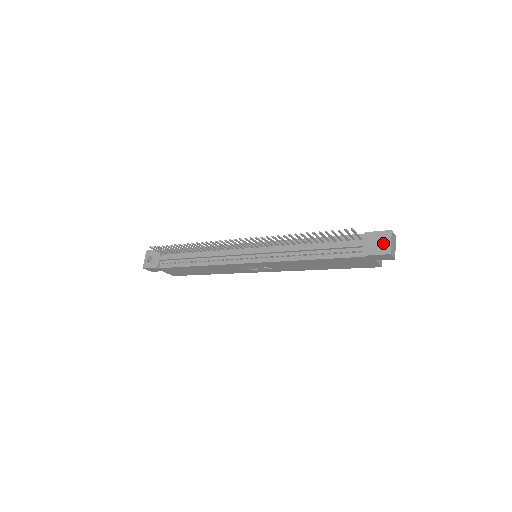
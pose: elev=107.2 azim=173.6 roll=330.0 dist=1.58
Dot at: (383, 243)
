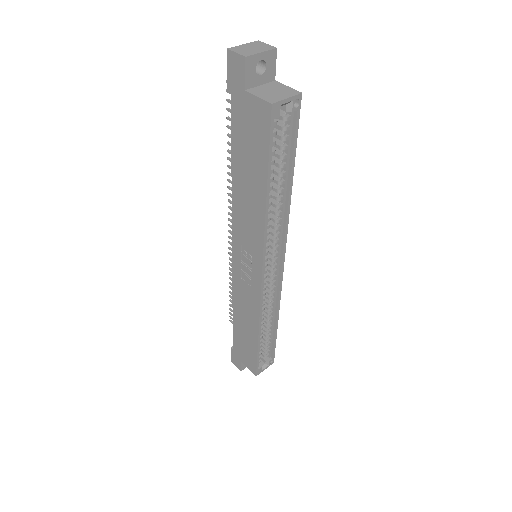
Dot at: (261, 68)
